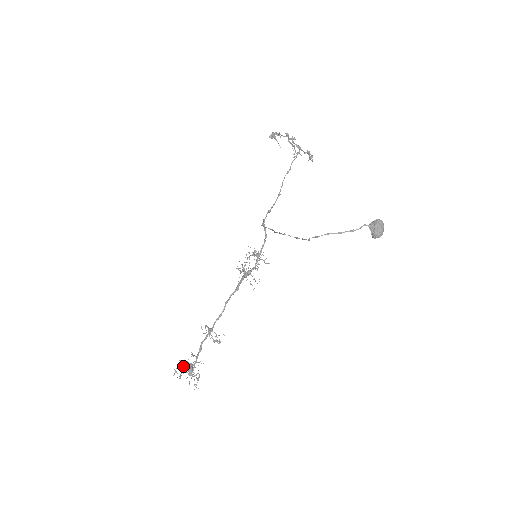
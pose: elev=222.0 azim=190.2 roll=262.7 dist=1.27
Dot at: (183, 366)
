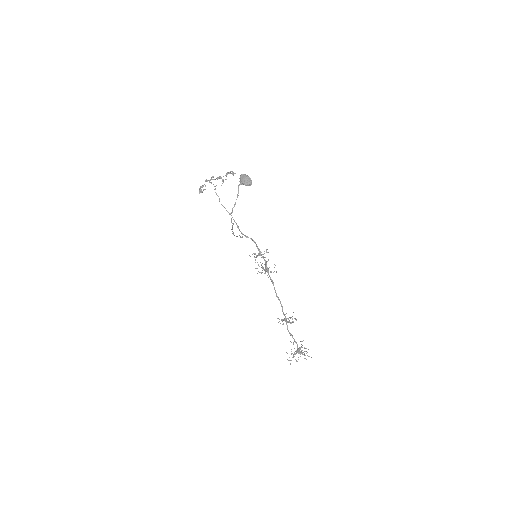
Dot at: (291, 354)
